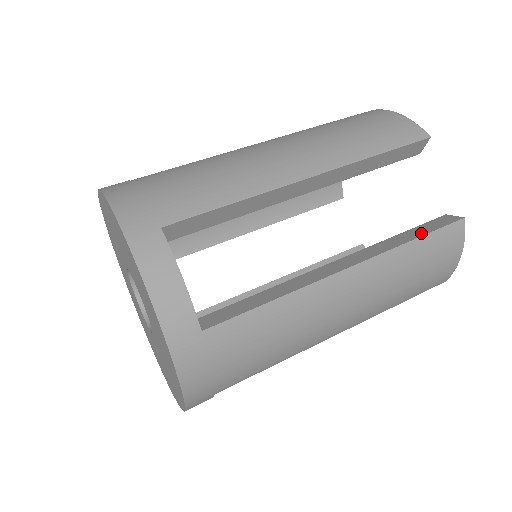
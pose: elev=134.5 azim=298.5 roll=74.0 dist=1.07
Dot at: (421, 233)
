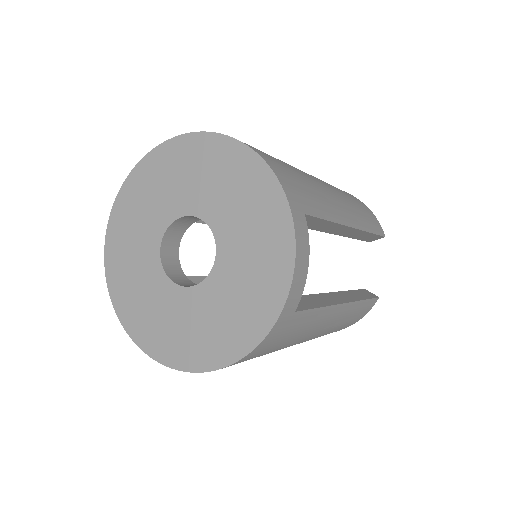
Dot at: occluded
